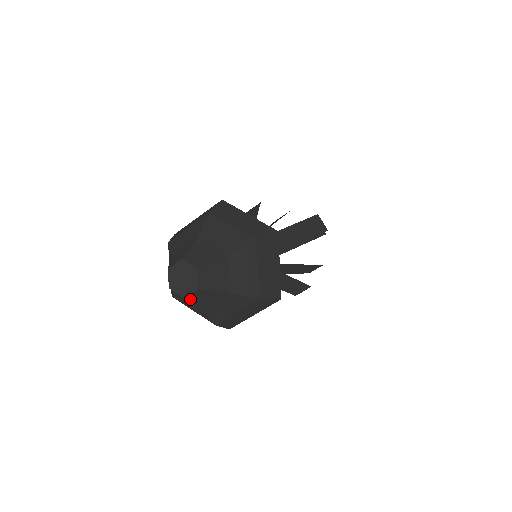
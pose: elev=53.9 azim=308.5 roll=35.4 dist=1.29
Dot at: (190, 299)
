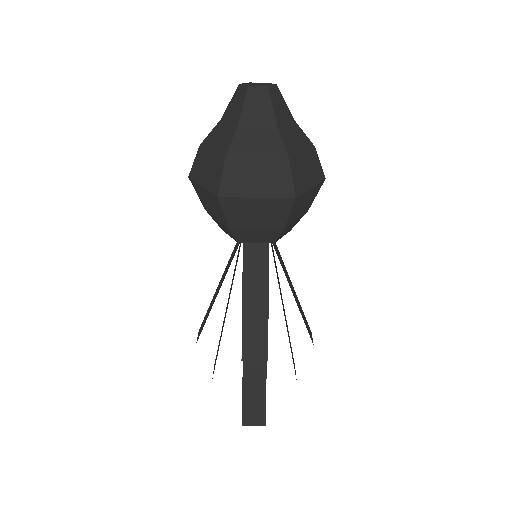
Dot at: (249, 94)
